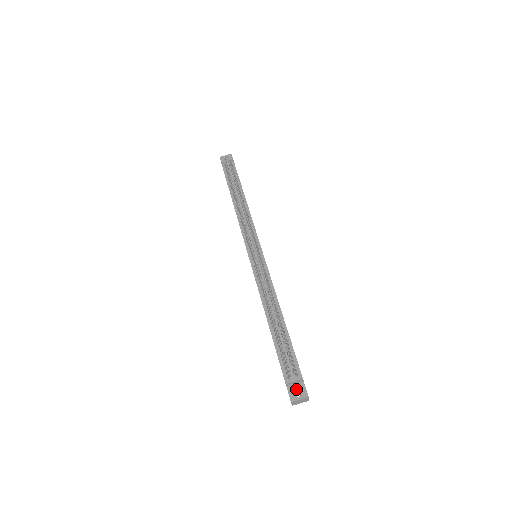
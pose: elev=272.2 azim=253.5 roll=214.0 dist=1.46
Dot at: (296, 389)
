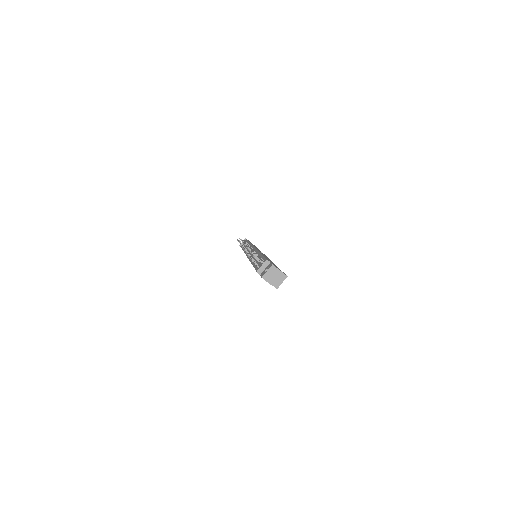
Dot at: (265, 270)
